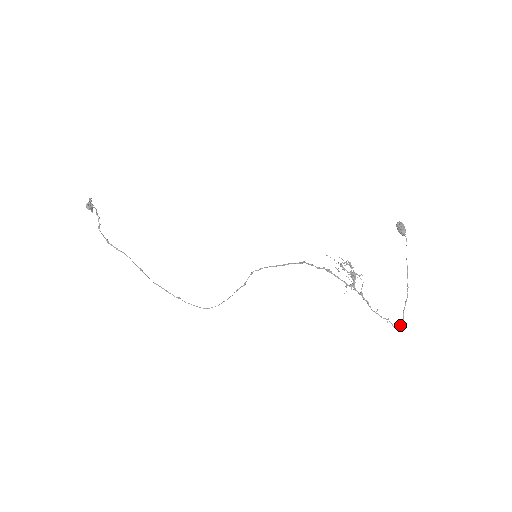
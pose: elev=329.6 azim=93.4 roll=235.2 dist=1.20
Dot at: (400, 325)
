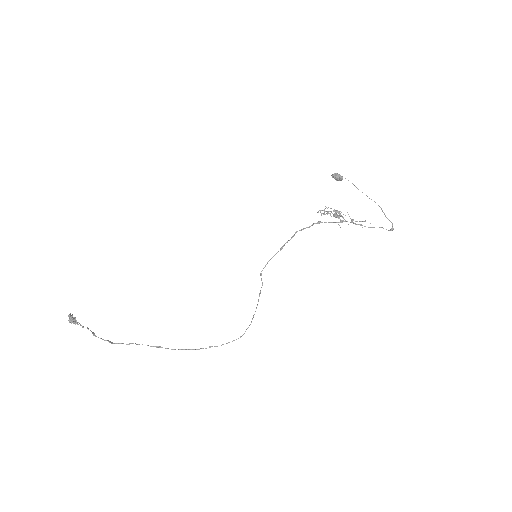
Dot at: (392, 227)
